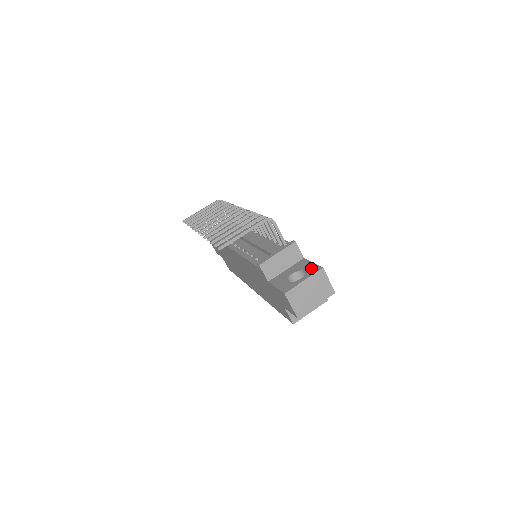
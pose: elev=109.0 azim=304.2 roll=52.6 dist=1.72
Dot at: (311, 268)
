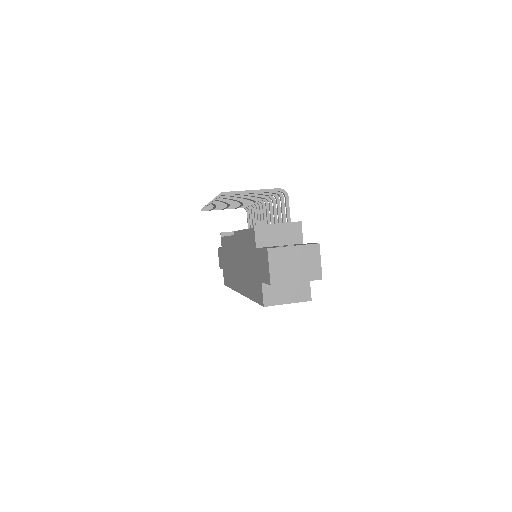
Dot at: occluded
